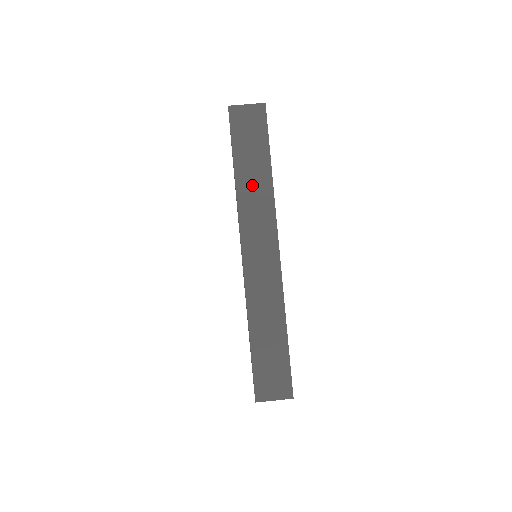
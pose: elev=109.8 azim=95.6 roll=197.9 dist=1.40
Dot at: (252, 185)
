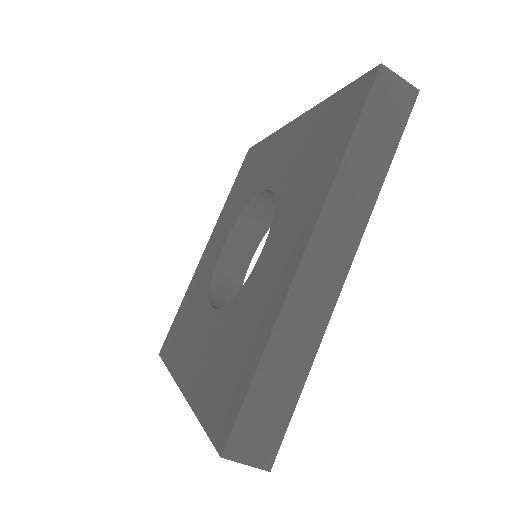
Dot at: occluded
